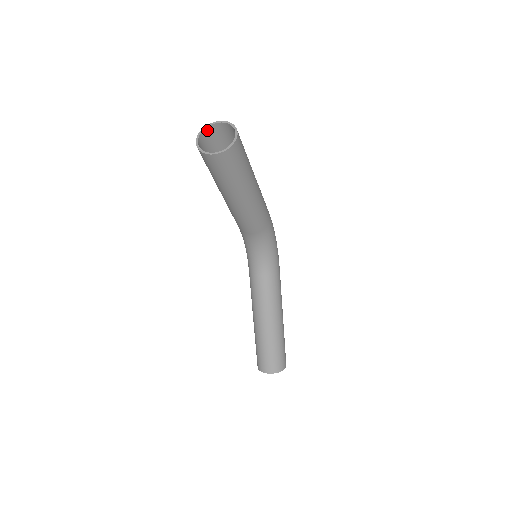
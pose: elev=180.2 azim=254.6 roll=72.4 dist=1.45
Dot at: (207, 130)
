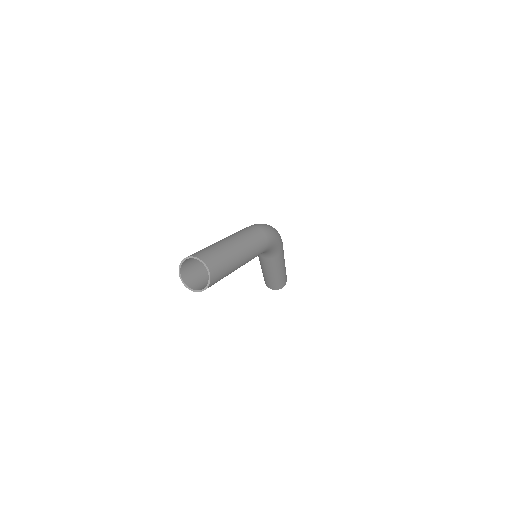
Dot at: occluded
